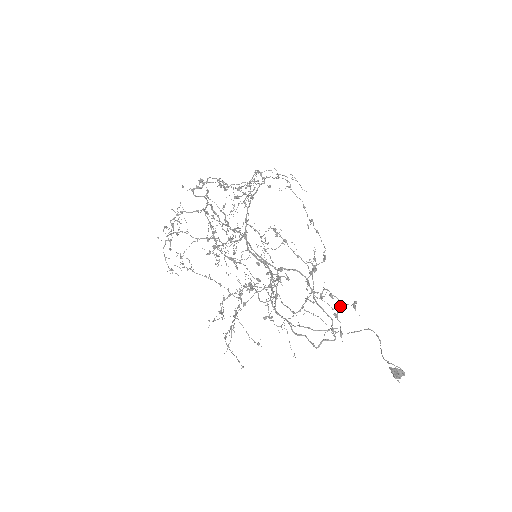
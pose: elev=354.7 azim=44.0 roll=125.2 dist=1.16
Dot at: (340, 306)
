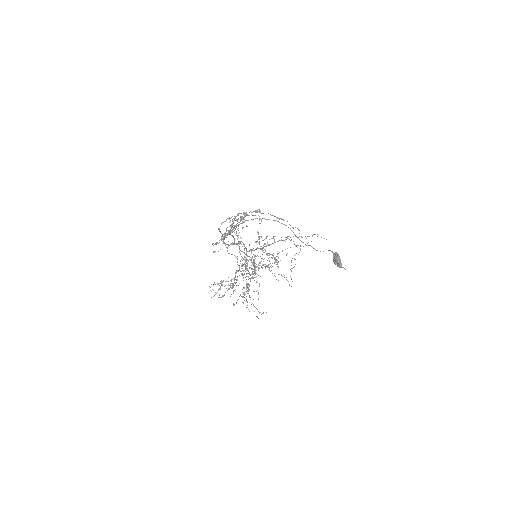
Dot at: (244, 212)
